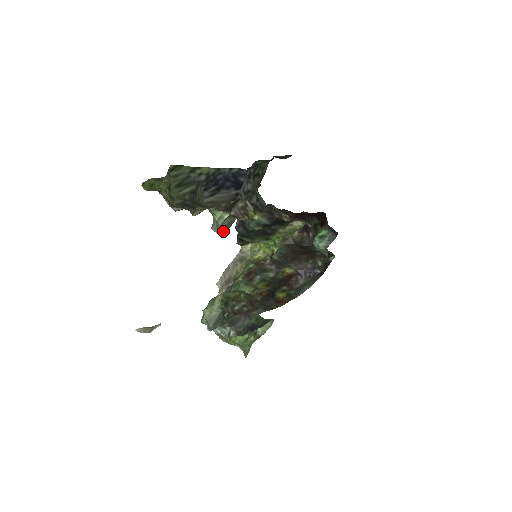
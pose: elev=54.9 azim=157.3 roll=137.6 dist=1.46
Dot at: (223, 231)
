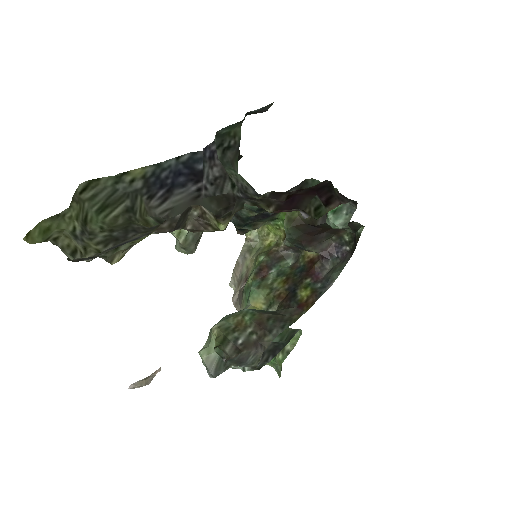
Dot at: (190, 249)
